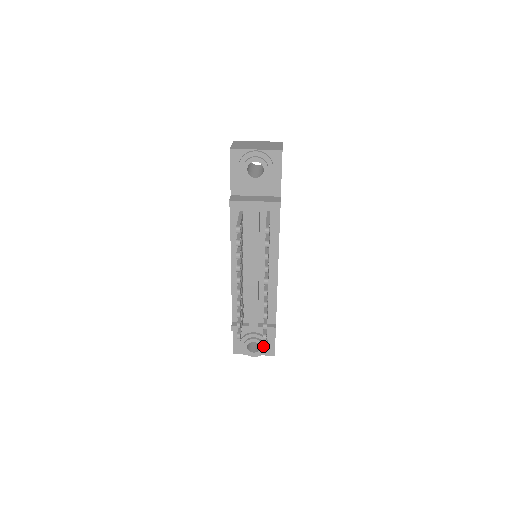
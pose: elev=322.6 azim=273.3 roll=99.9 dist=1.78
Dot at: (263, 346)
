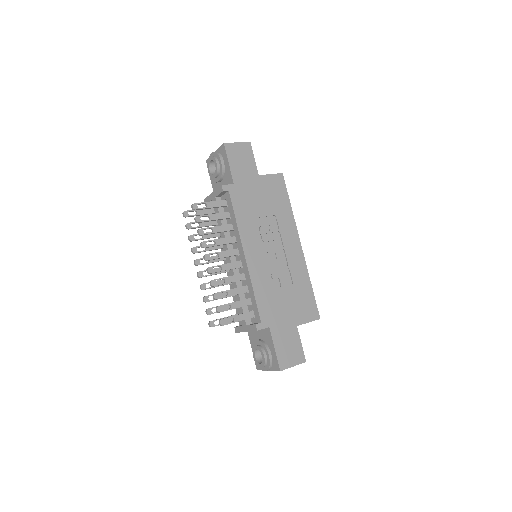
Dot at: (263, 354)
